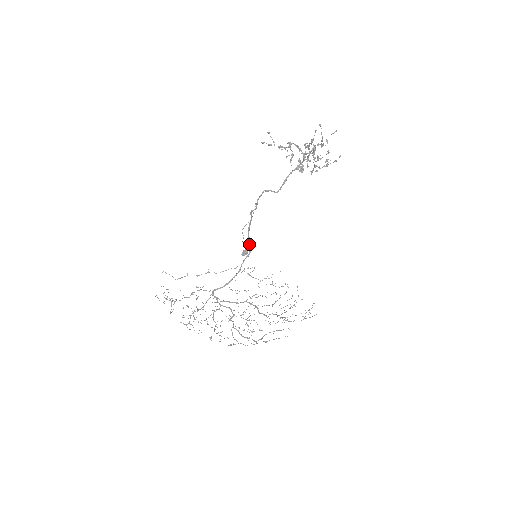
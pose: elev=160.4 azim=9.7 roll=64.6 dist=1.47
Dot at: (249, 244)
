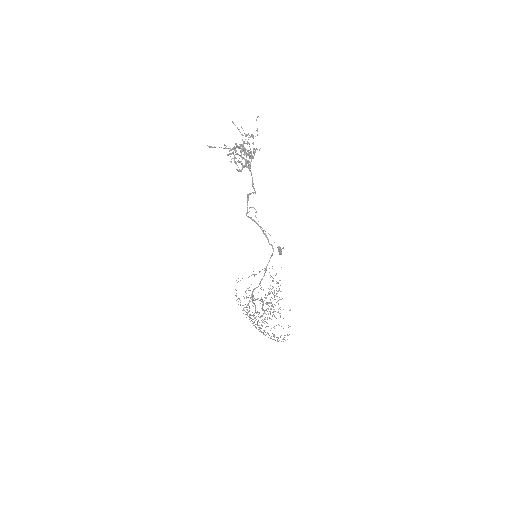
Dot at: (269, 244)
